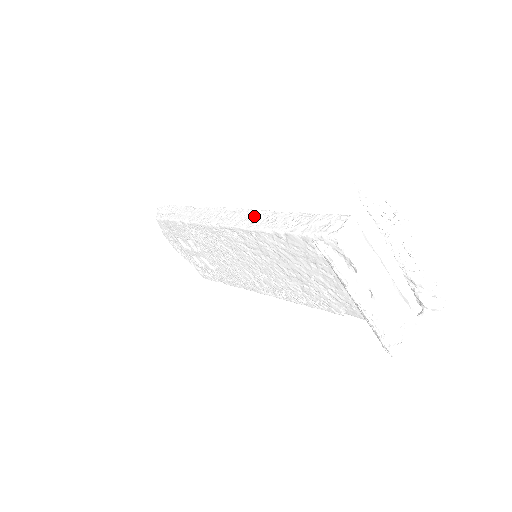
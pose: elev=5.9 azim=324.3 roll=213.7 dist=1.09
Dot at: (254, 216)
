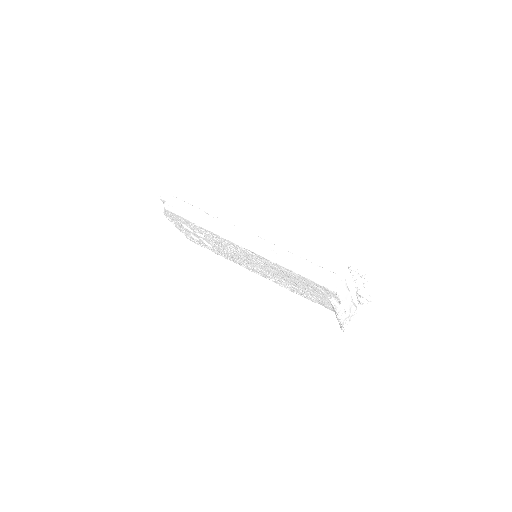
Dot at: (271, 249)
